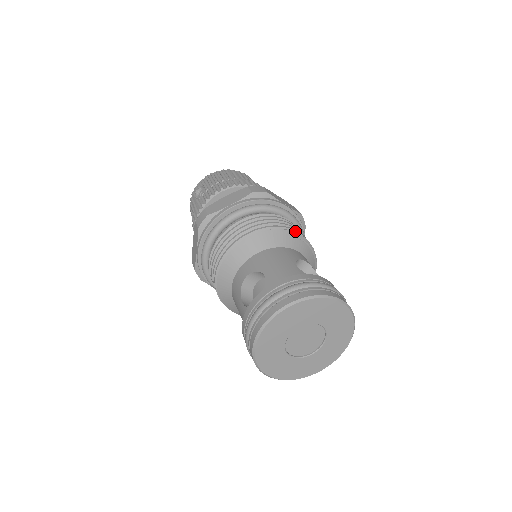
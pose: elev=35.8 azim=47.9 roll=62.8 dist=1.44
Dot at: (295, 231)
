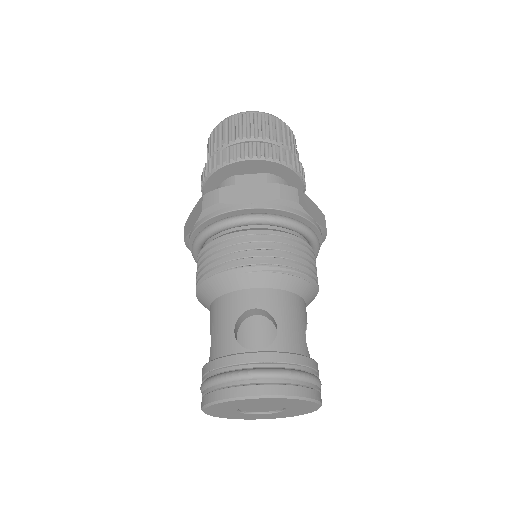
Dot at: (246, 261)
